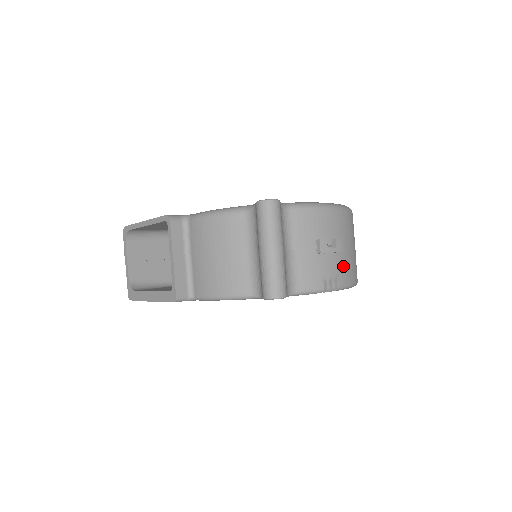
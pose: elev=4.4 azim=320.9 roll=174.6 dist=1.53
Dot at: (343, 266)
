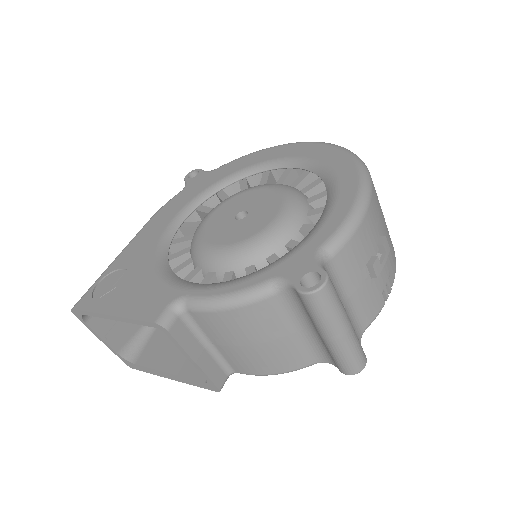
Dot at: (389, 256)
